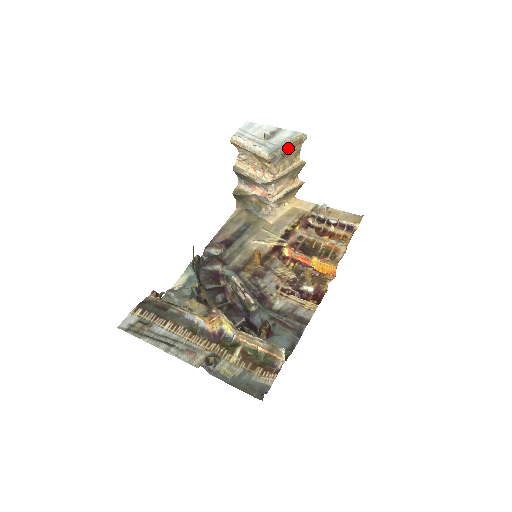
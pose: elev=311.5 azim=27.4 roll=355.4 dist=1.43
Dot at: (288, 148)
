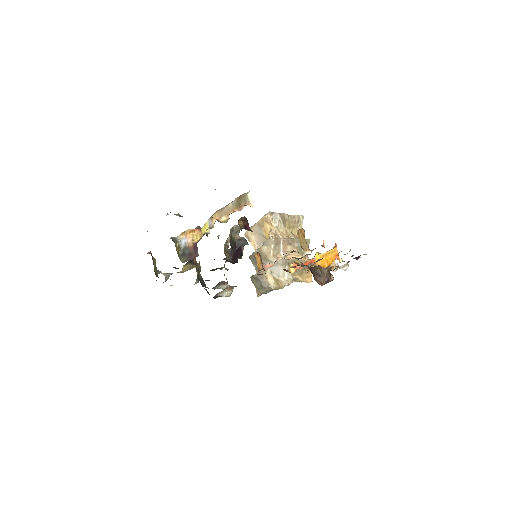
Dot at: (286, 215)
